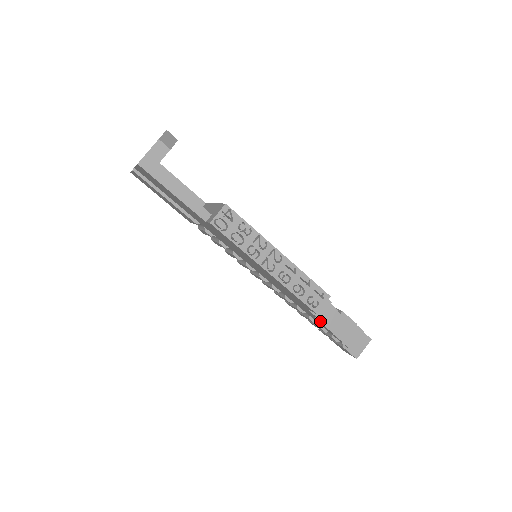
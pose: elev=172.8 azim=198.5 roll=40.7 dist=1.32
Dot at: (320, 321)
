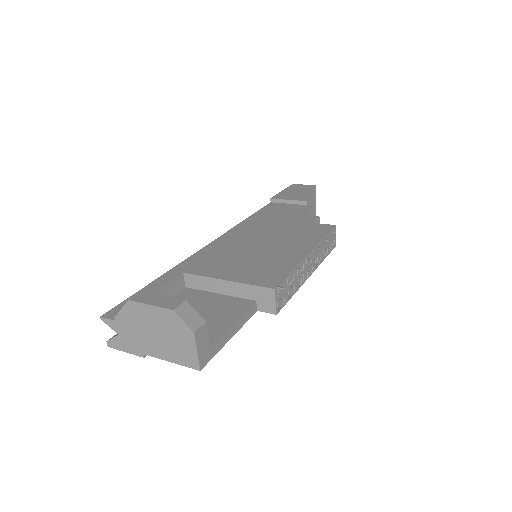
Dot at: occluded
